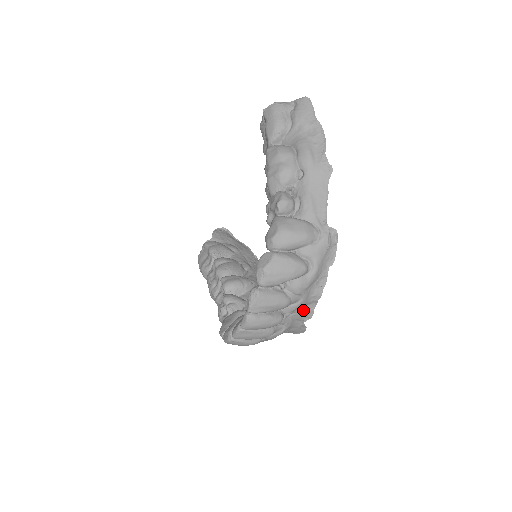
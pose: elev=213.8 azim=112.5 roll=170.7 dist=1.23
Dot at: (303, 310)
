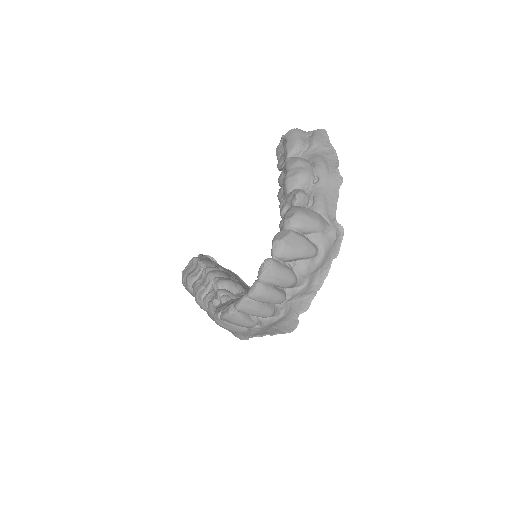
Dot at: (302, 299)
